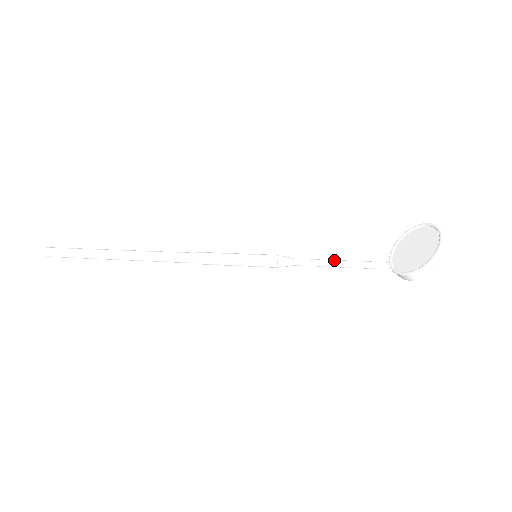
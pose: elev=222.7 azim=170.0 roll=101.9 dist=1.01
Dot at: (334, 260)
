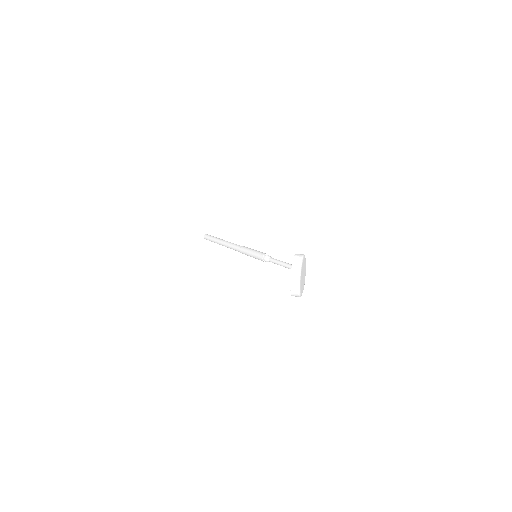
Dot at: (281, 263)
